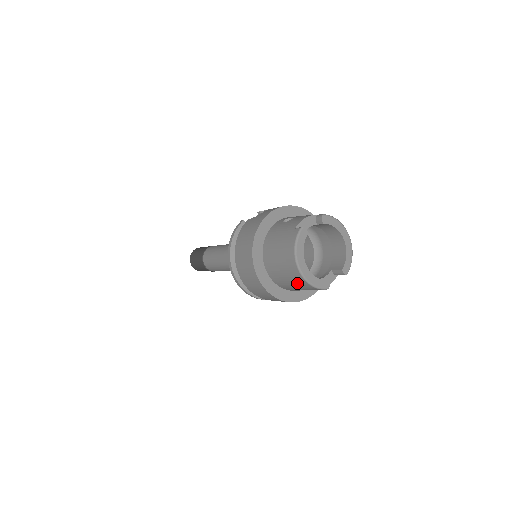
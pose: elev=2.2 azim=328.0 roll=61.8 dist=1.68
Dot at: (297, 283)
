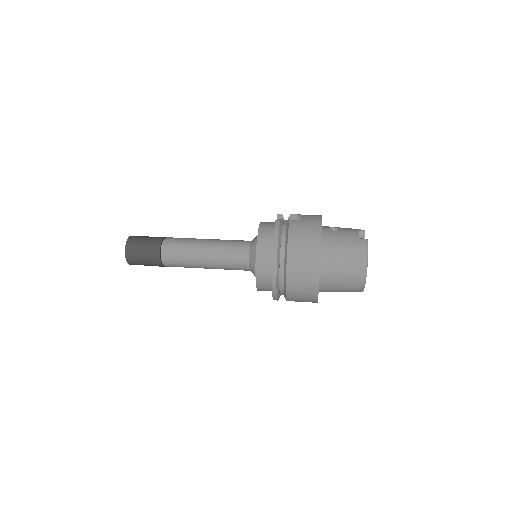
Dot at: (350, 286)
